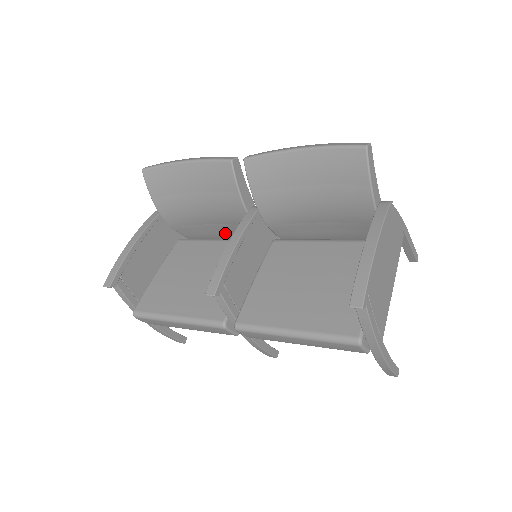
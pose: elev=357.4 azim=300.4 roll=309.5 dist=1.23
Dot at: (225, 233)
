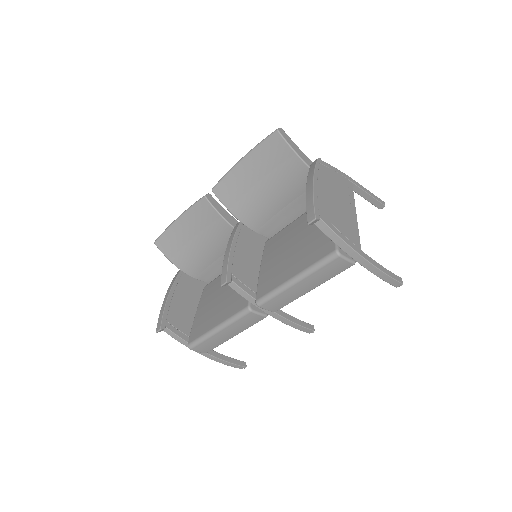
Dot at: occluded
